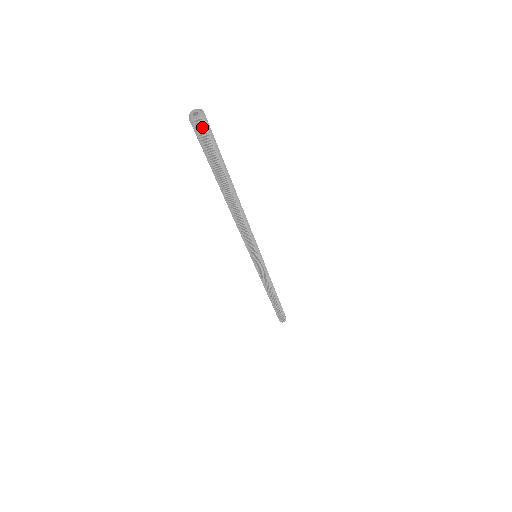
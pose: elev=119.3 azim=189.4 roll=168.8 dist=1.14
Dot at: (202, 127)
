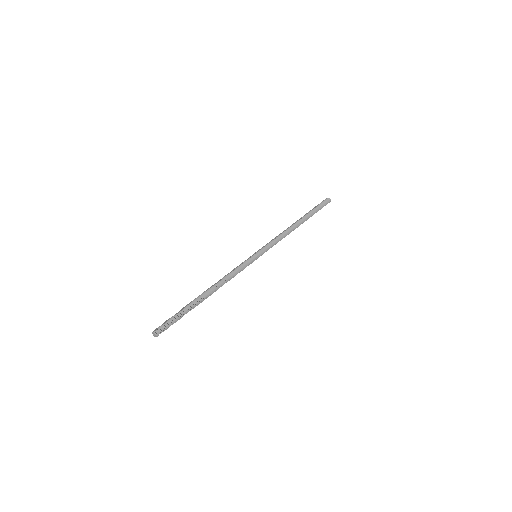
Dot at: occluded
